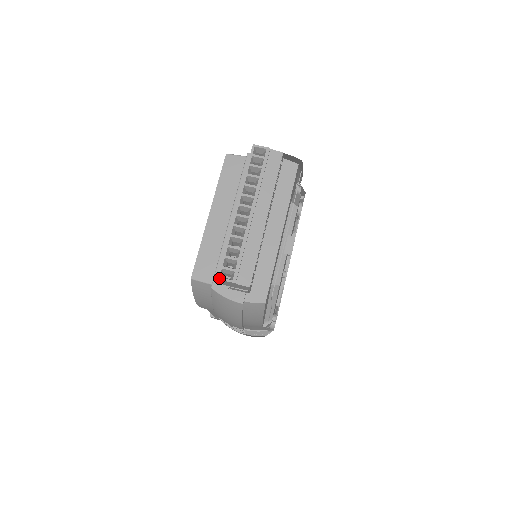
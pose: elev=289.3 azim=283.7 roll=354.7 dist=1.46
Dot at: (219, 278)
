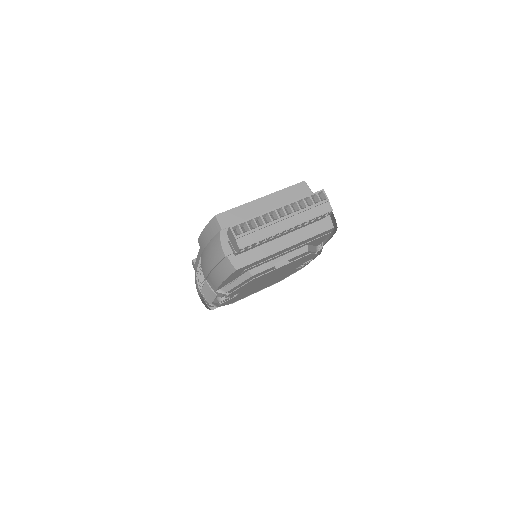
Dot at: (231, 227)
